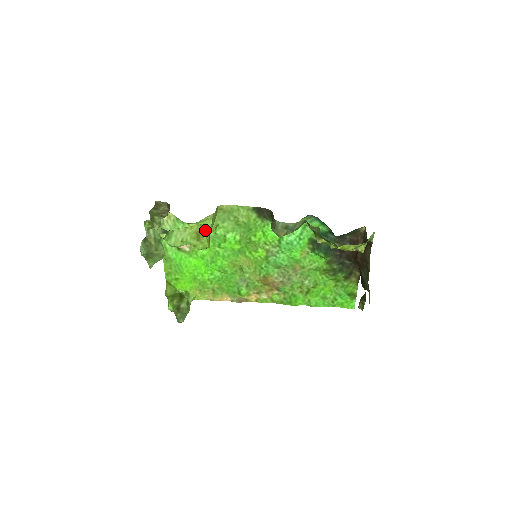
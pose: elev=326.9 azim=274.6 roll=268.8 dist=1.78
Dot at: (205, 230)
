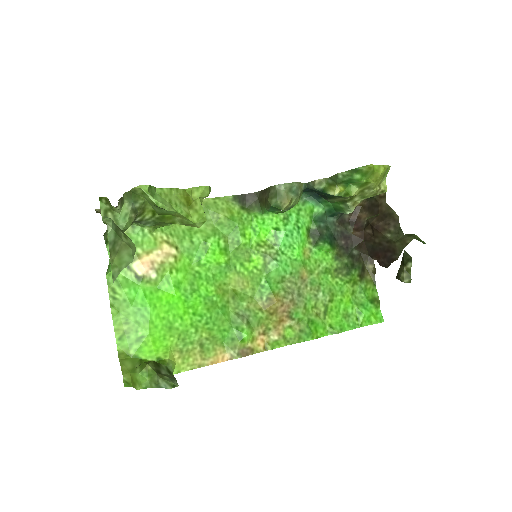
Dot at: (197, 192)
